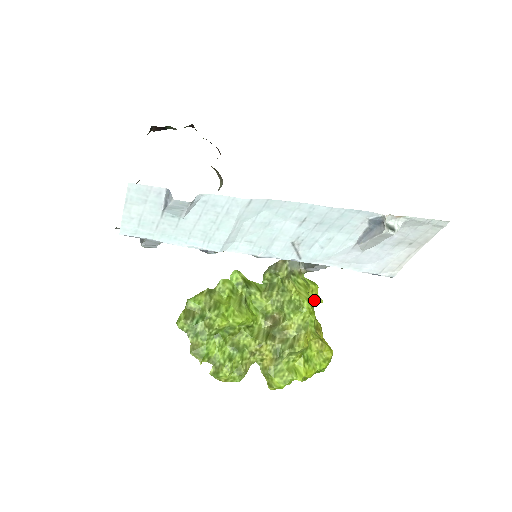
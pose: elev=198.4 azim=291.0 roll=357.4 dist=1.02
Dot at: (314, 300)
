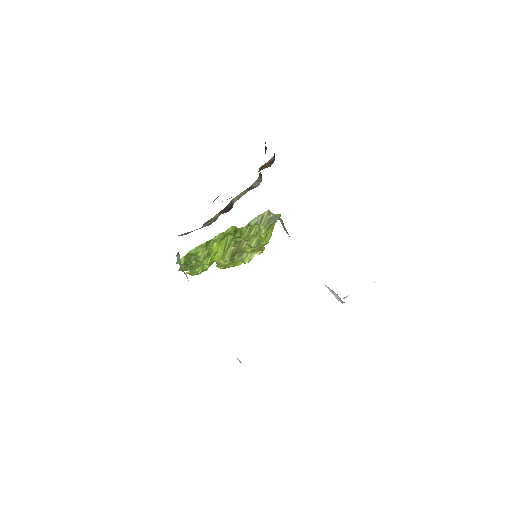
Dot at: occluded
